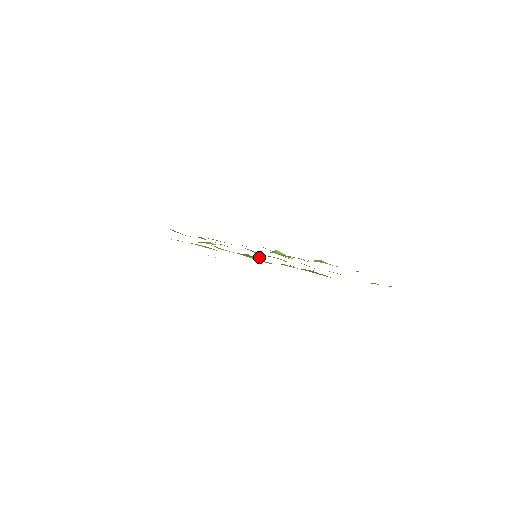
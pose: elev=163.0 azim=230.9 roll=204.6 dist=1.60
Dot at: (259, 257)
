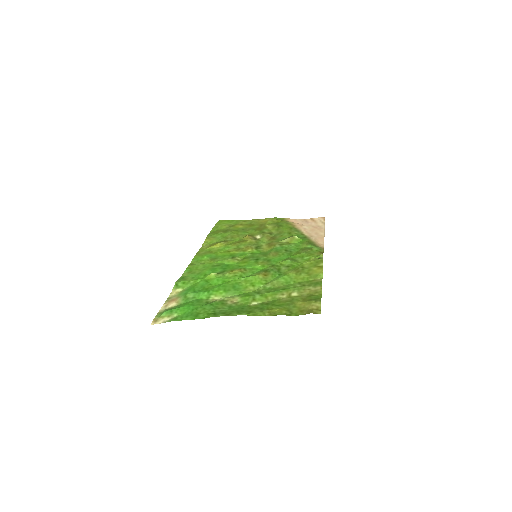
Dot at: (271, 252)
